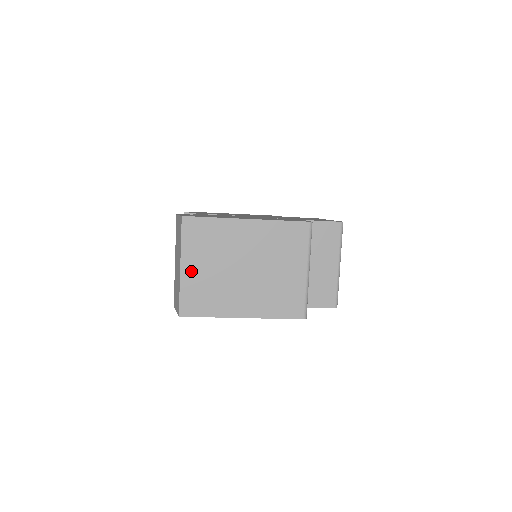
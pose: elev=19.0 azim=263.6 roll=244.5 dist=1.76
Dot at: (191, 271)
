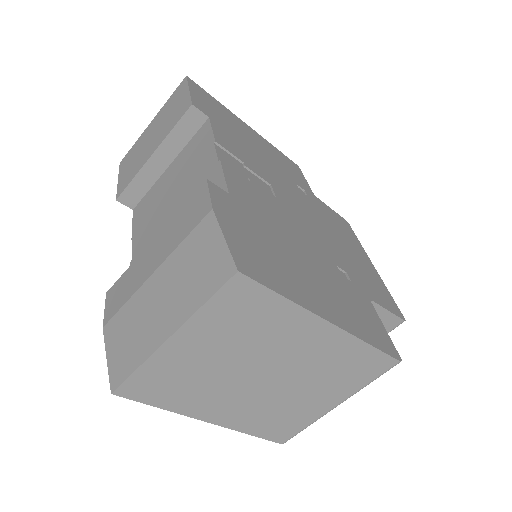
Dot at: (182, 350)
